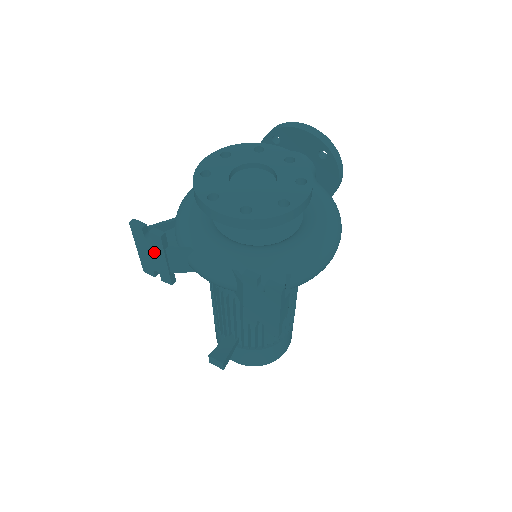
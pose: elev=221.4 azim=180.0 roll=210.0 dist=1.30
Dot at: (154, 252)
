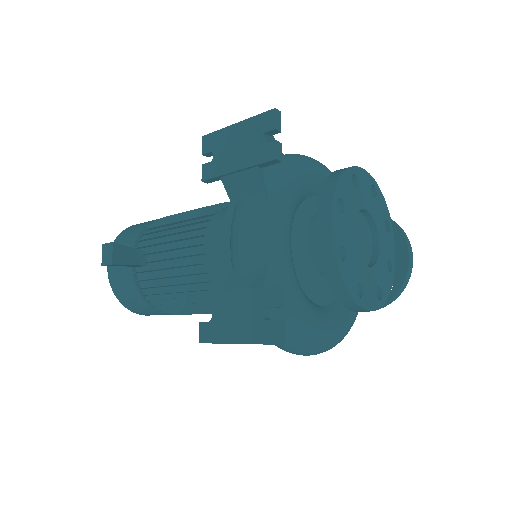
Dot at: (245, 150)
